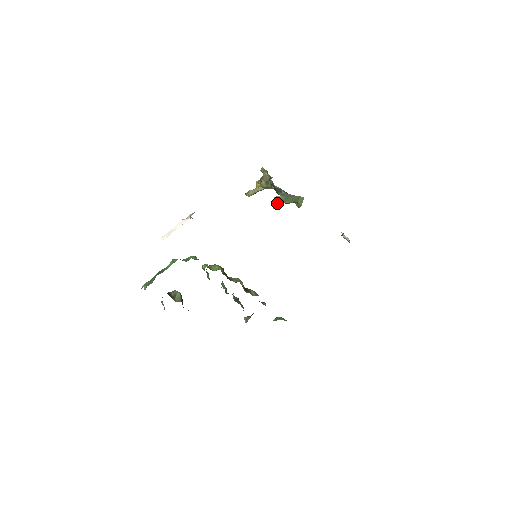
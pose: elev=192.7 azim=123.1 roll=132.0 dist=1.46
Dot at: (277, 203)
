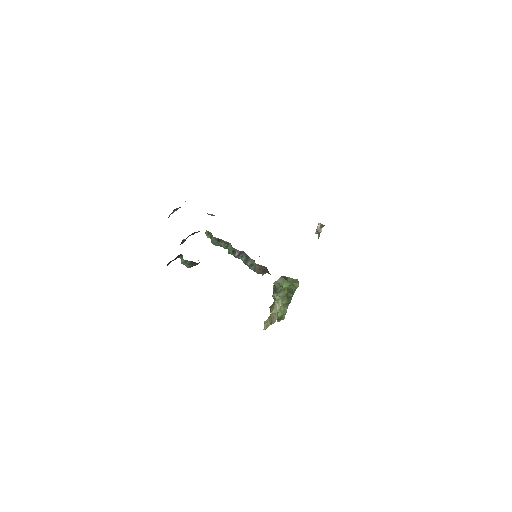
Dot at: (277, 284)
